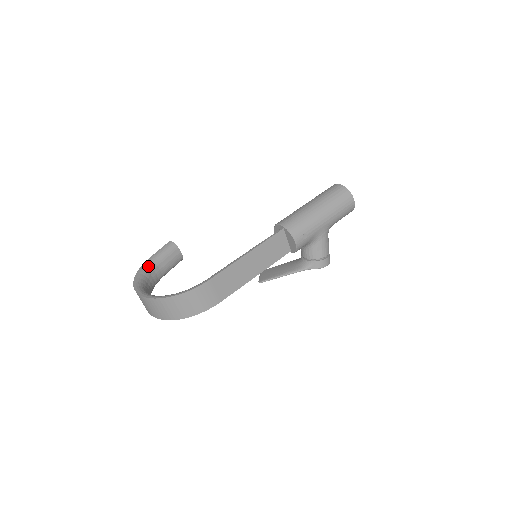
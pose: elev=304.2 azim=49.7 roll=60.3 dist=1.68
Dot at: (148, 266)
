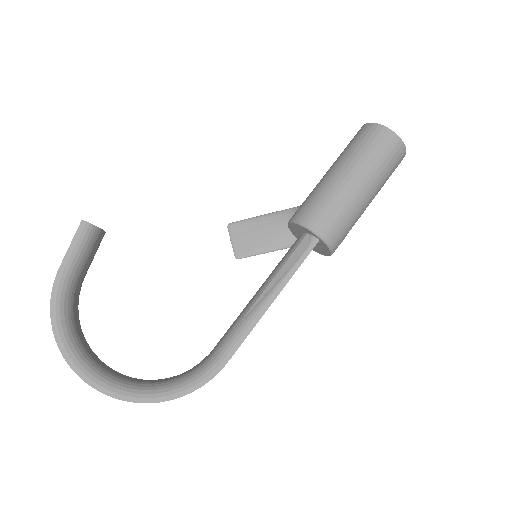
Dot at: (64, 295)
